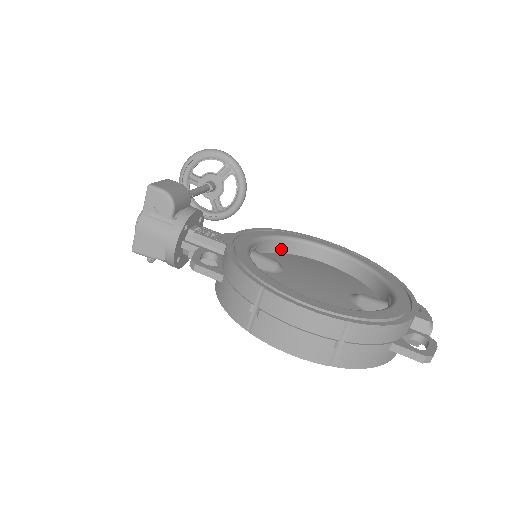
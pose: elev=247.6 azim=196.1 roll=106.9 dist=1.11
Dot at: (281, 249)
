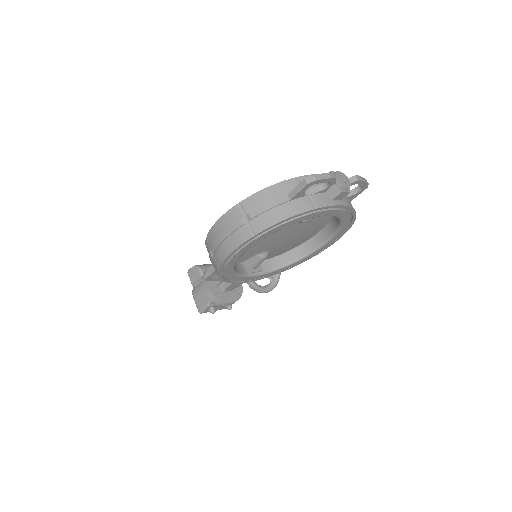
Dot at: occluded
